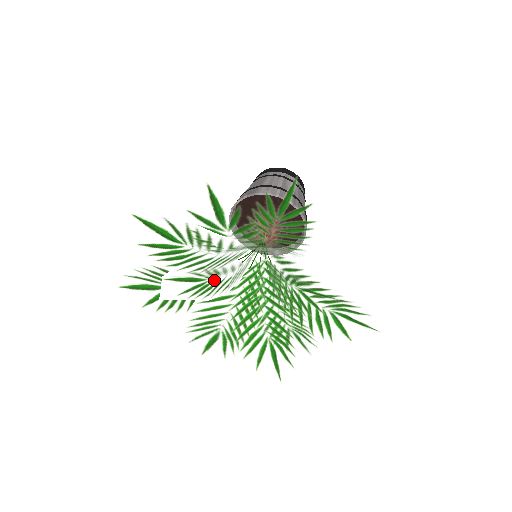
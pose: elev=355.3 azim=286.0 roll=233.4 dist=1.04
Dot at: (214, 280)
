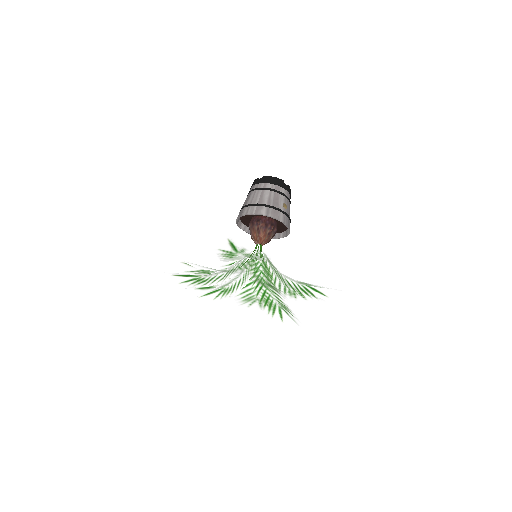
Dot at: (229, 286)
